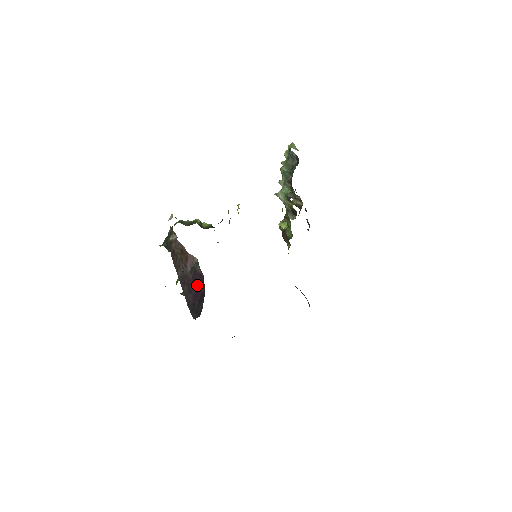
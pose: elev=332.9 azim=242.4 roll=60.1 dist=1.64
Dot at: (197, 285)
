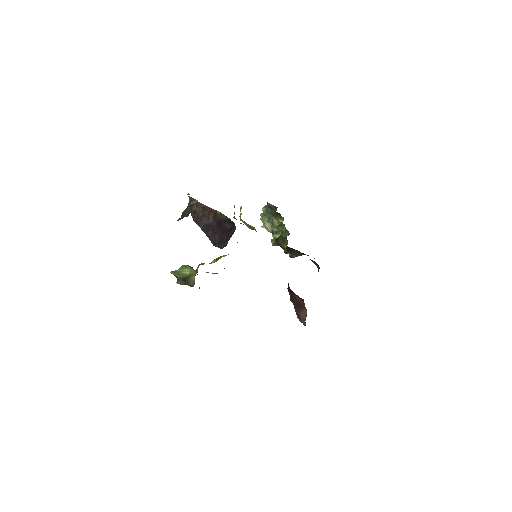
Dot at: (223, 226)
